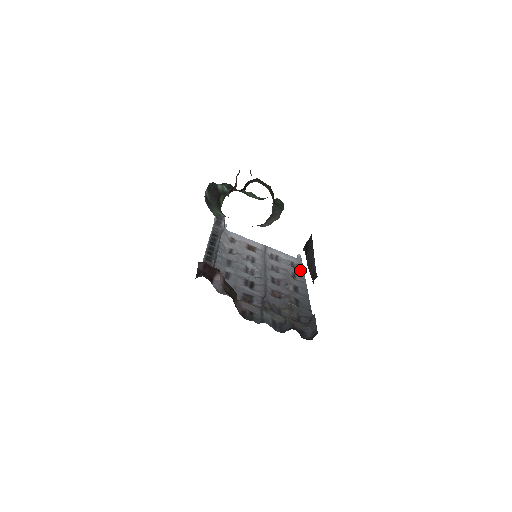
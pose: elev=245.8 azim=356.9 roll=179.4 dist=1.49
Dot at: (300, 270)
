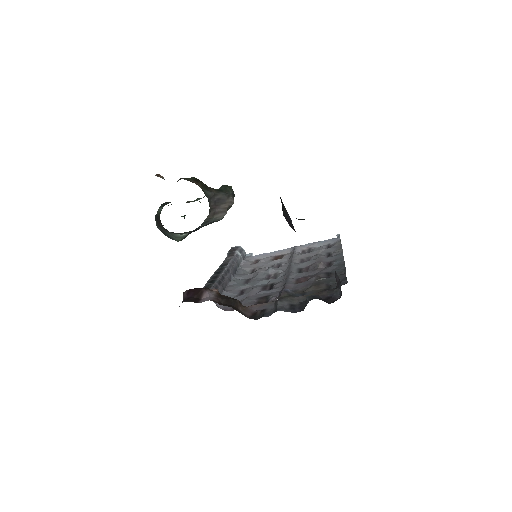
Dot at: (337, 246)
